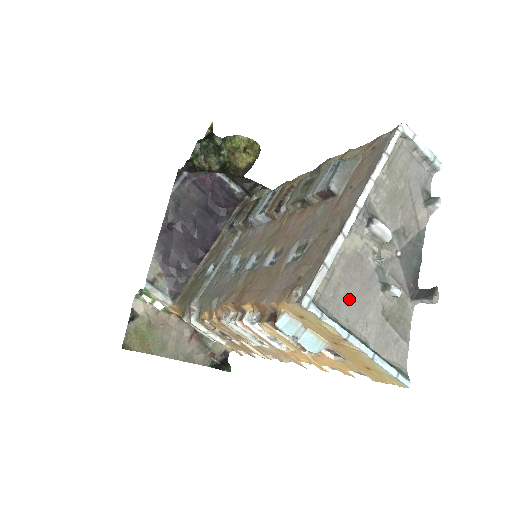
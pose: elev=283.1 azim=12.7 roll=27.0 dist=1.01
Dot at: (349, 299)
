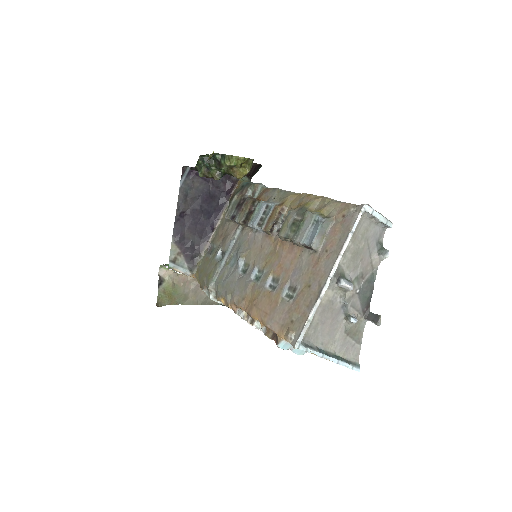
Dot at: (324, 331)
